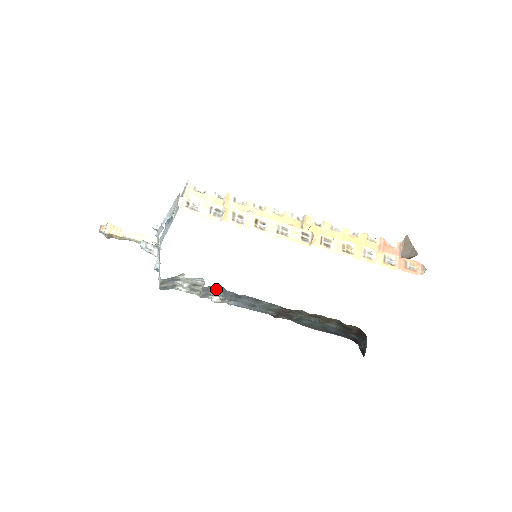
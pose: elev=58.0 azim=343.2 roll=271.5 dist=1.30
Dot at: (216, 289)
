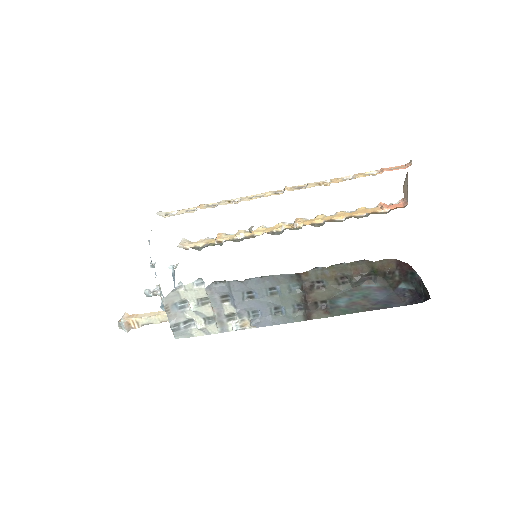
Dot at: (221, 291)
